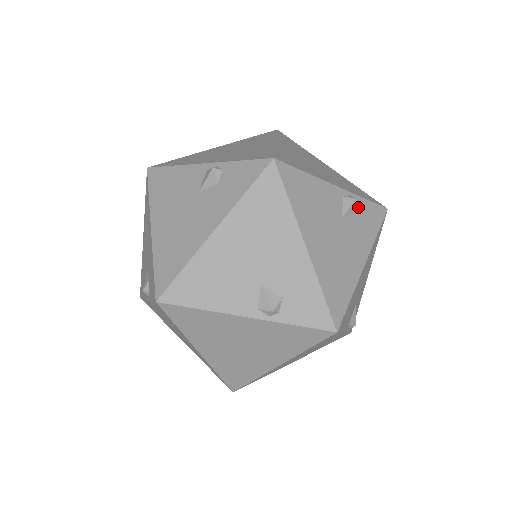
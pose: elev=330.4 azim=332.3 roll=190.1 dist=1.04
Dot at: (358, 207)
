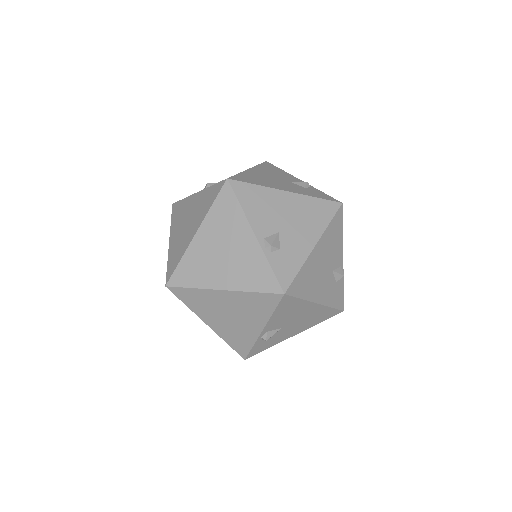
Dot at: (339, 283)
